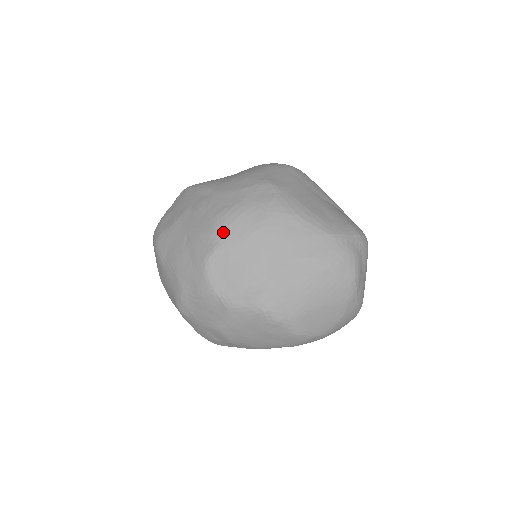
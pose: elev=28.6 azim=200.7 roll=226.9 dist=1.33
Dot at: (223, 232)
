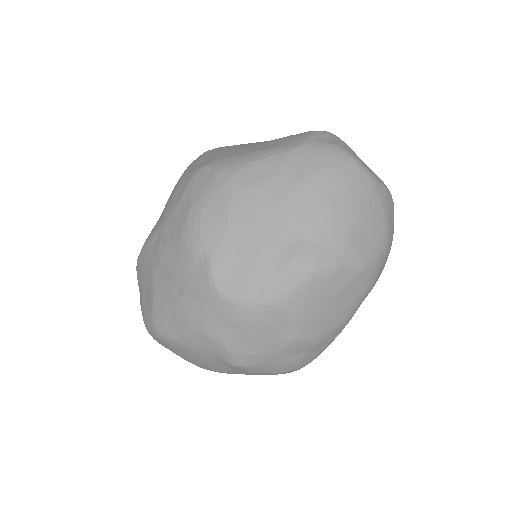
Dot at: (201, 243)
